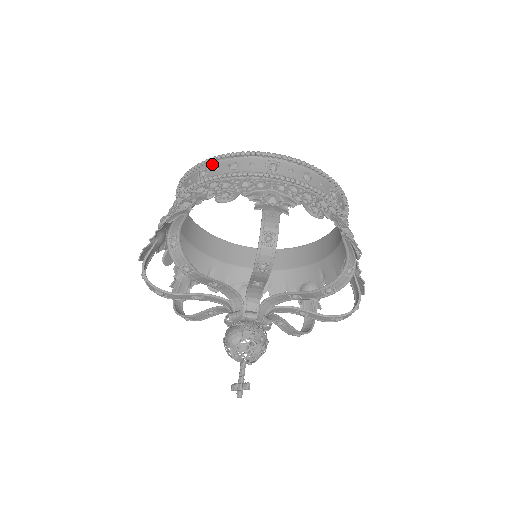
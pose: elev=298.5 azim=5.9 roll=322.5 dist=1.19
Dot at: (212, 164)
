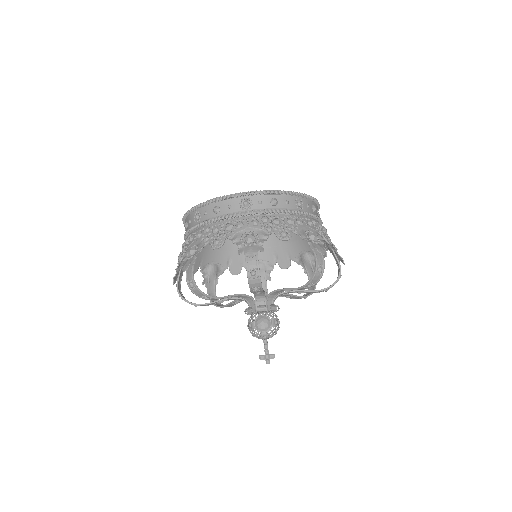
Dot at: (254, 197)
